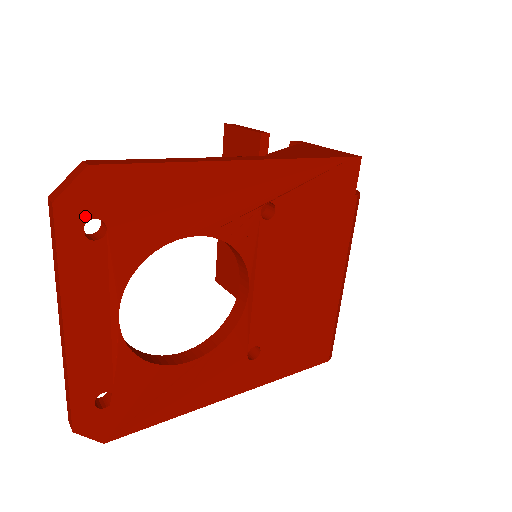
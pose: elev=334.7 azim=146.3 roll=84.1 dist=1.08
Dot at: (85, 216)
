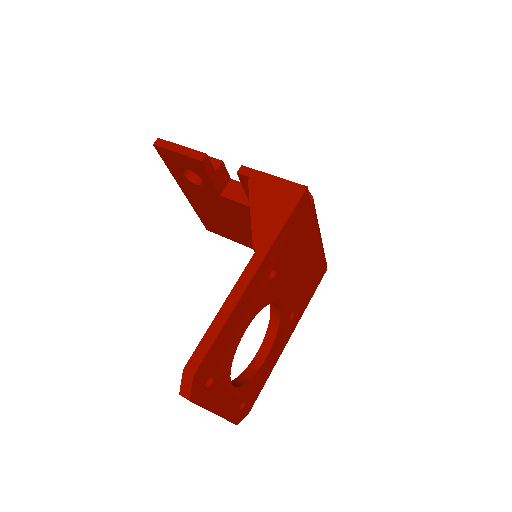
Dot at: (202, 386)
